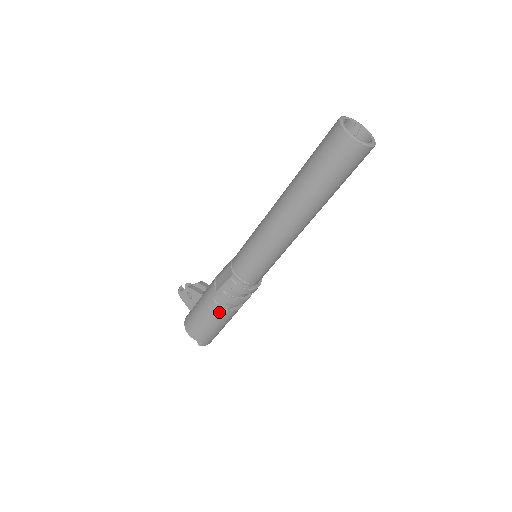
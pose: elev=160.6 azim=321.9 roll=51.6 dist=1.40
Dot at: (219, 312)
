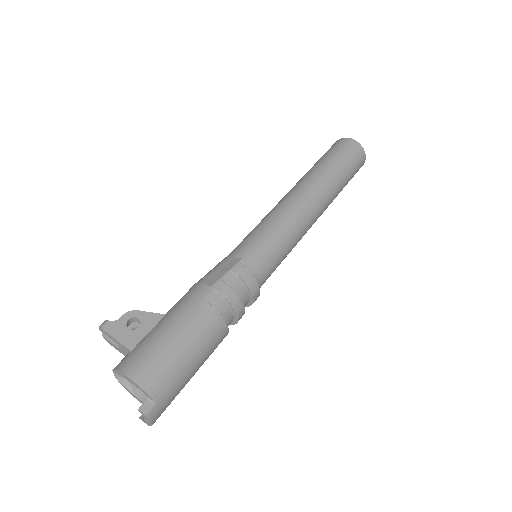
Dot at: (211, 321)
